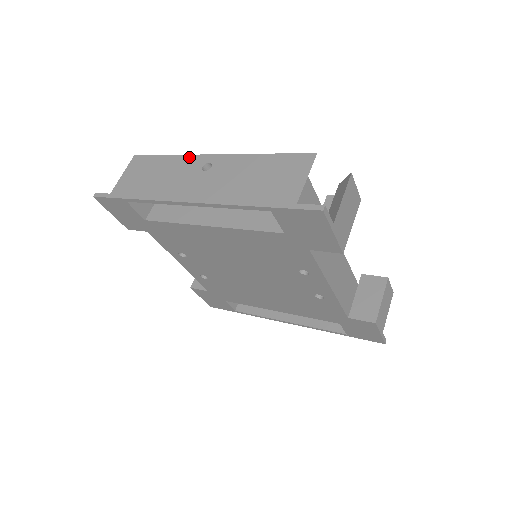
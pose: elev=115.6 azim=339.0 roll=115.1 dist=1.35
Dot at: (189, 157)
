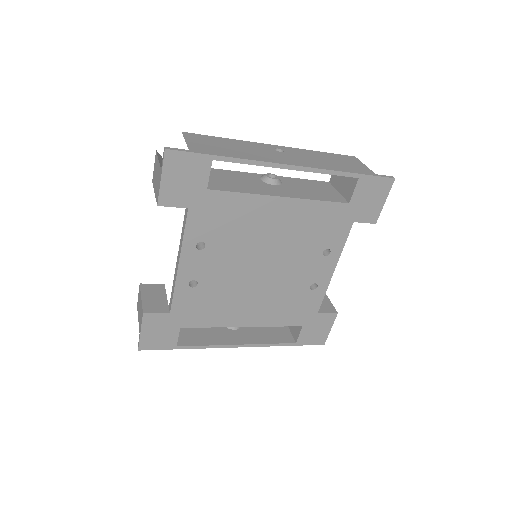
Dot at: (253, 142)
